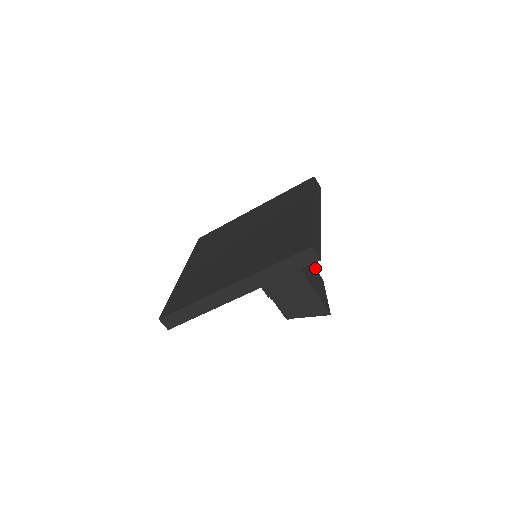
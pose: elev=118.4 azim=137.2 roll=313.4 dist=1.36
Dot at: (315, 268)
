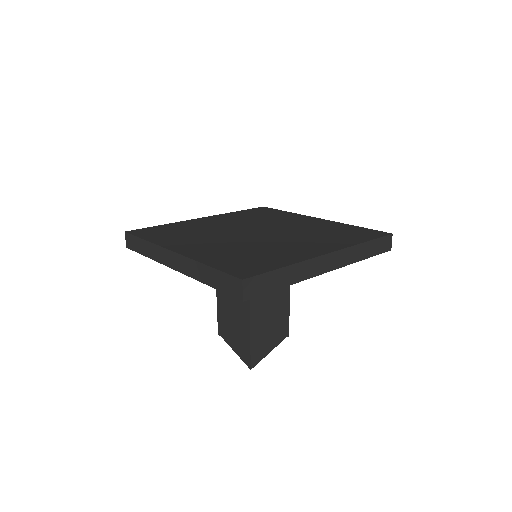
Dot at: occluded
